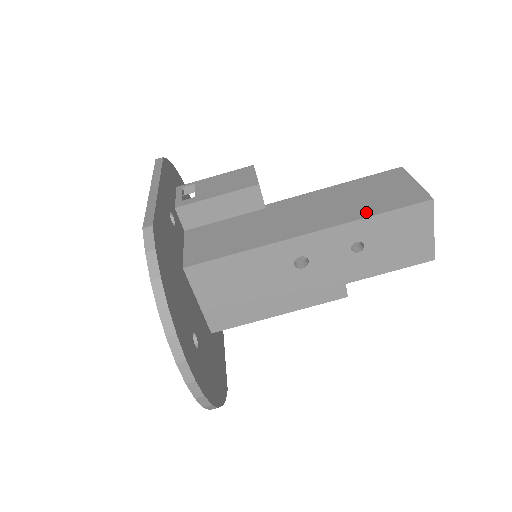
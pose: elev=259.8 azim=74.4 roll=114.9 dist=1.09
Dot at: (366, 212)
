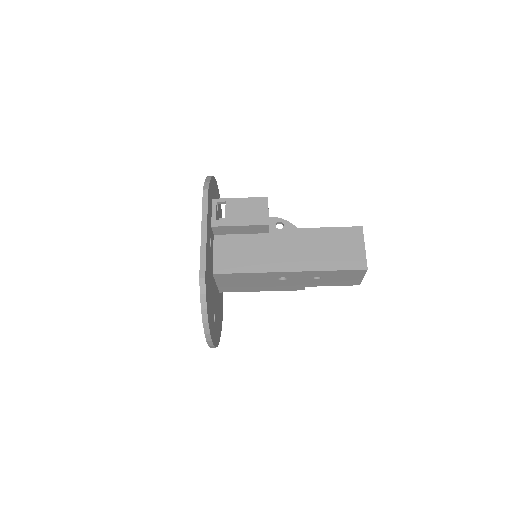
Dot at: (328, 266)
